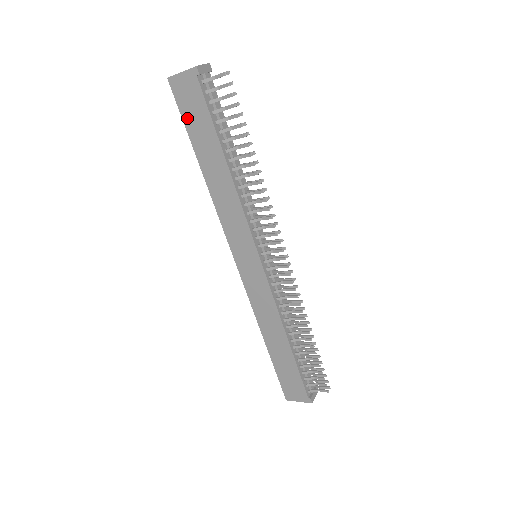
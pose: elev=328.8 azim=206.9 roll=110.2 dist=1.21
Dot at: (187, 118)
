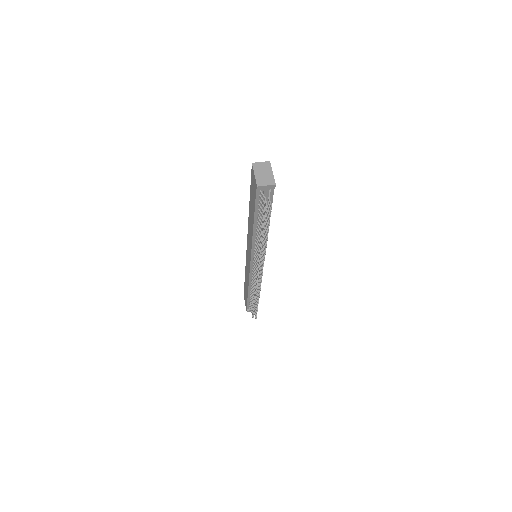
Dot at: (251, 187)
